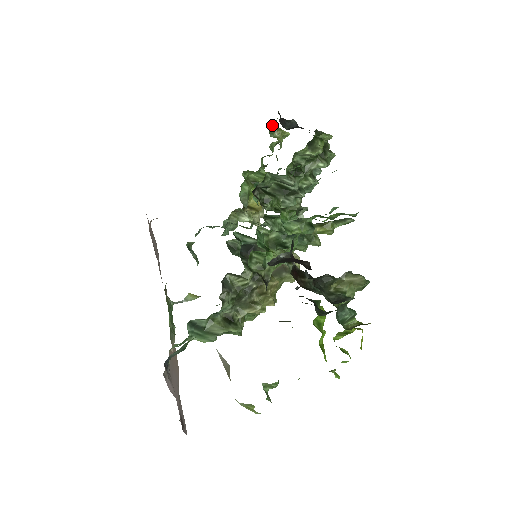
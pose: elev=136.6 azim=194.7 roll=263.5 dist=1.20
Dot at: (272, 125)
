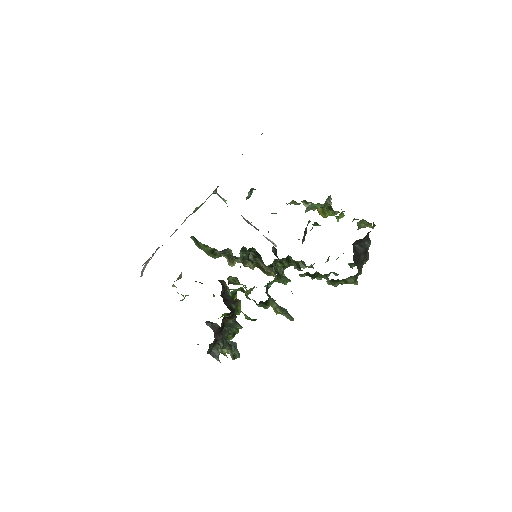
Dot at: occluded
